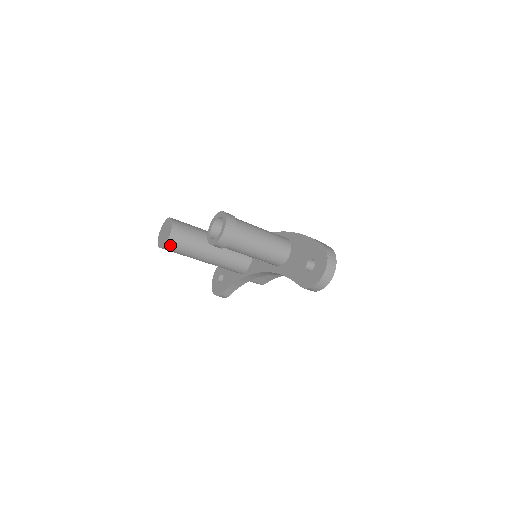
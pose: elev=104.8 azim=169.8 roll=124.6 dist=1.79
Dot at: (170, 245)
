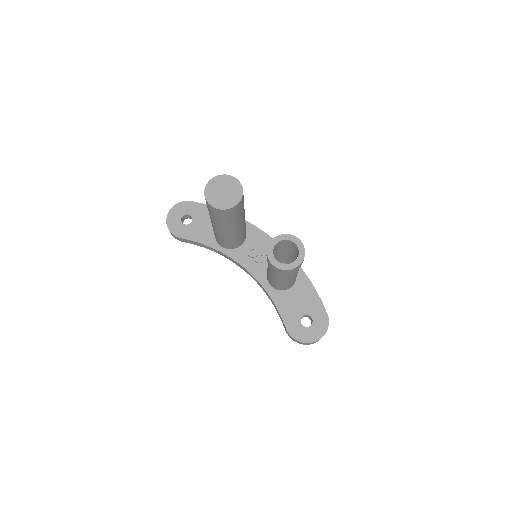
Dot at: (222, 212)
